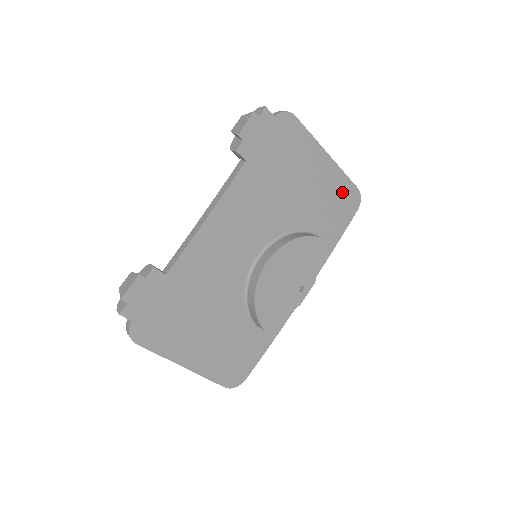
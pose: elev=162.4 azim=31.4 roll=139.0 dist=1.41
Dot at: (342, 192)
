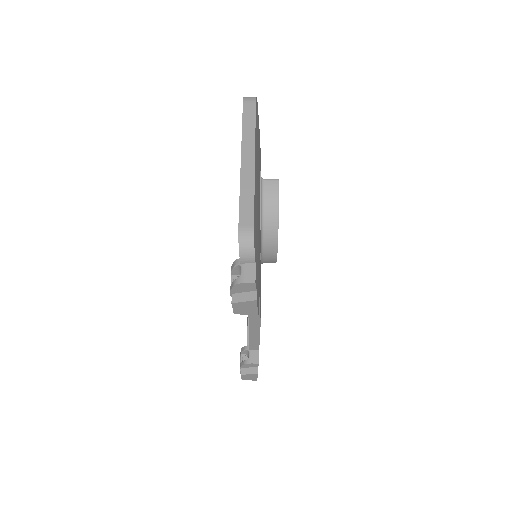
Dot at: (257, 134)
